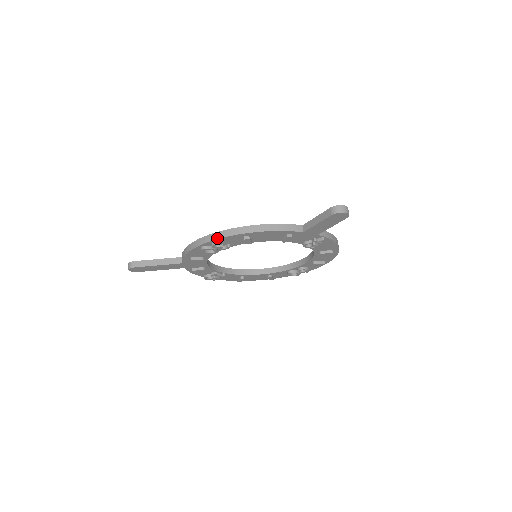
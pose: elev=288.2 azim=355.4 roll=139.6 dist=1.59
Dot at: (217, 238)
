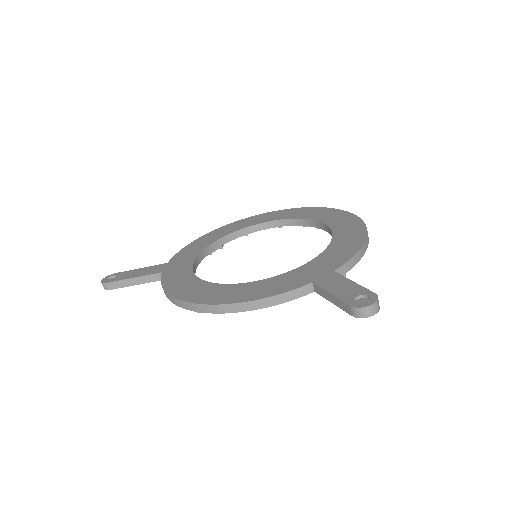
Dot at: (198, 311)
